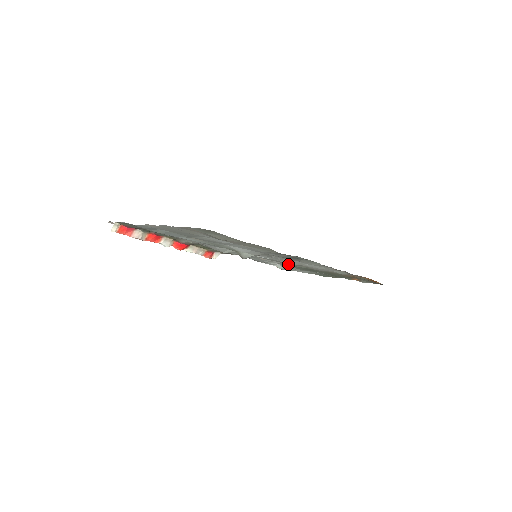
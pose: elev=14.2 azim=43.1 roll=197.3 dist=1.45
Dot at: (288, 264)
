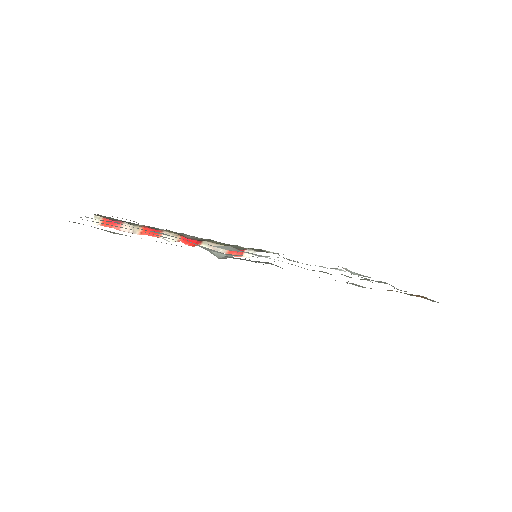
Dot at: occluded
